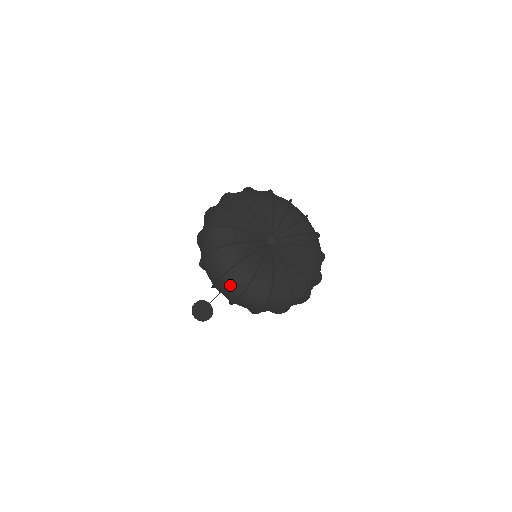
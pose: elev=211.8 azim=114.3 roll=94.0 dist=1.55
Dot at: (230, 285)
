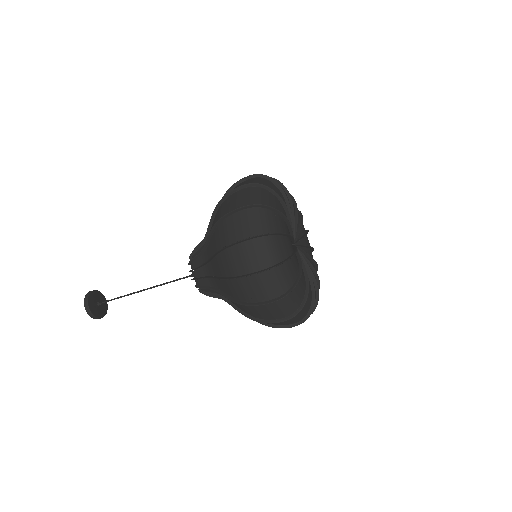
Dot at: (255, 220)
